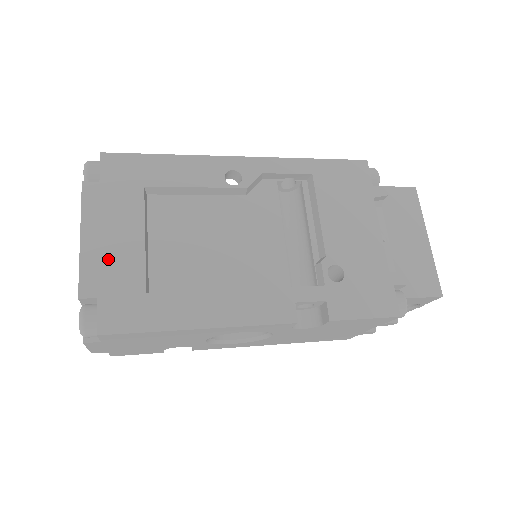
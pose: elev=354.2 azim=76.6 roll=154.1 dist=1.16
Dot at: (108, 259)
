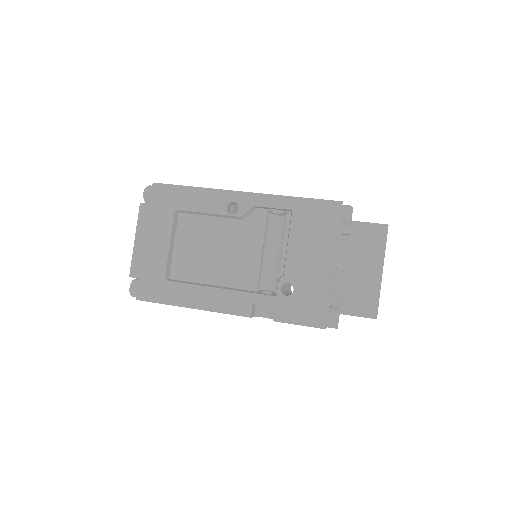
Dot at: (147, 256)
